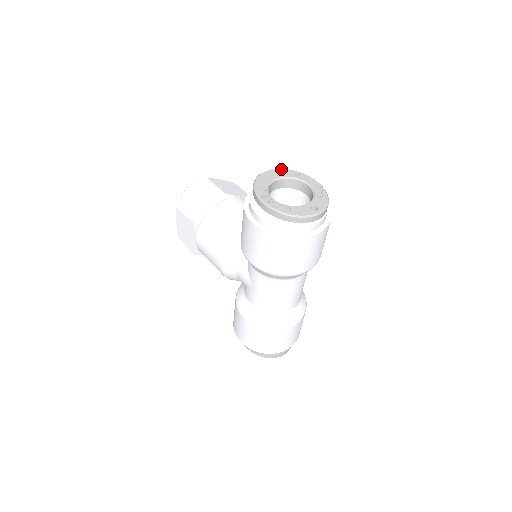
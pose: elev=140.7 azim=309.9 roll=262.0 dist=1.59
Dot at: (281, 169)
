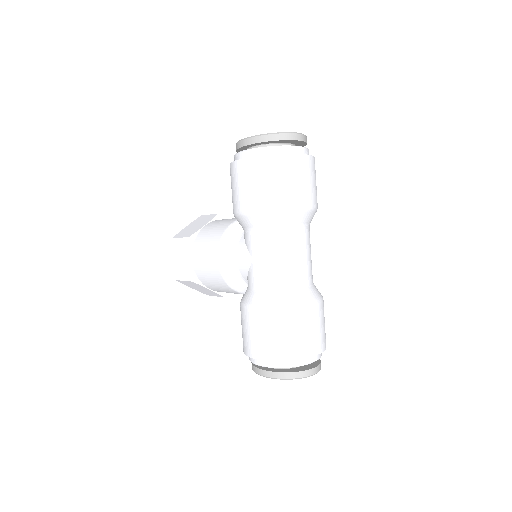
Dot at: occluded
